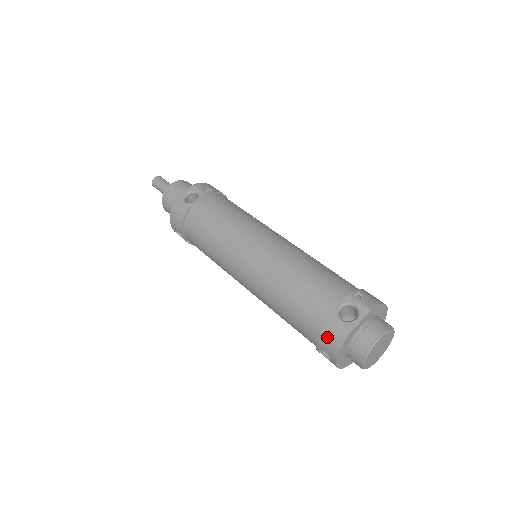
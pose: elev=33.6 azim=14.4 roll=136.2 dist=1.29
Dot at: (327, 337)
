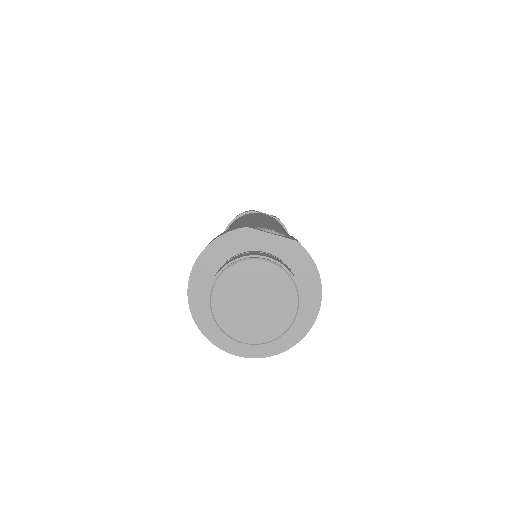
Dot at: occluded
